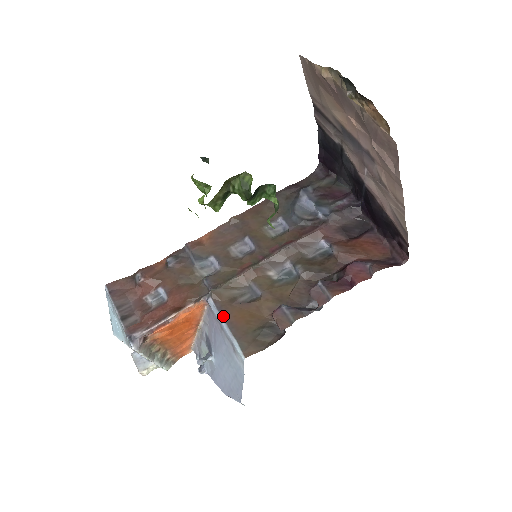
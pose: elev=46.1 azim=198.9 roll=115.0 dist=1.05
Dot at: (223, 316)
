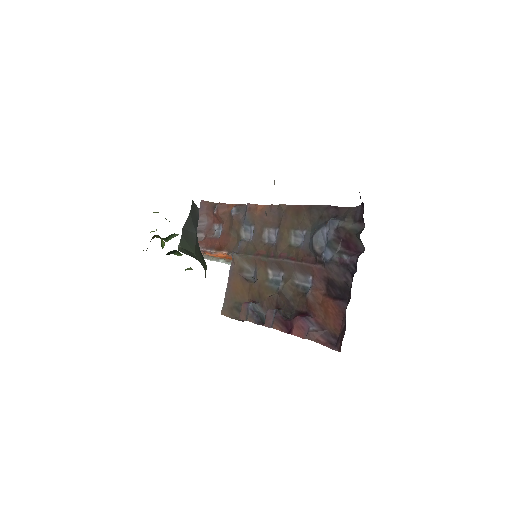
Dot at: (229, 277)
